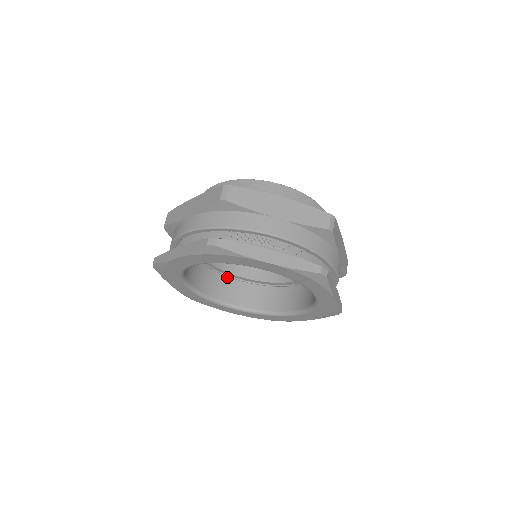
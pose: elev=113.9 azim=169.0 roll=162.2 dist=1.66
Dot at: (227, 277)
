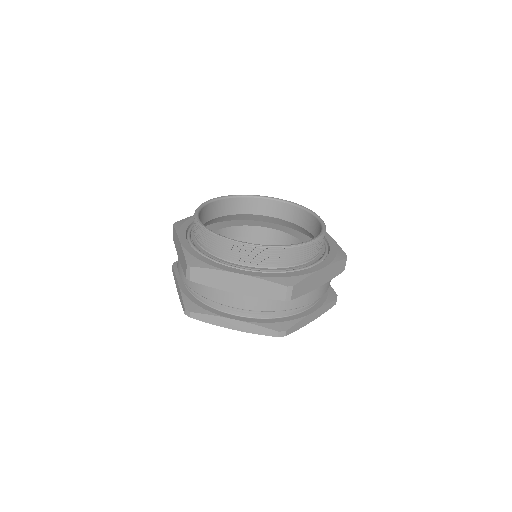
Dot at: (251, 237)
